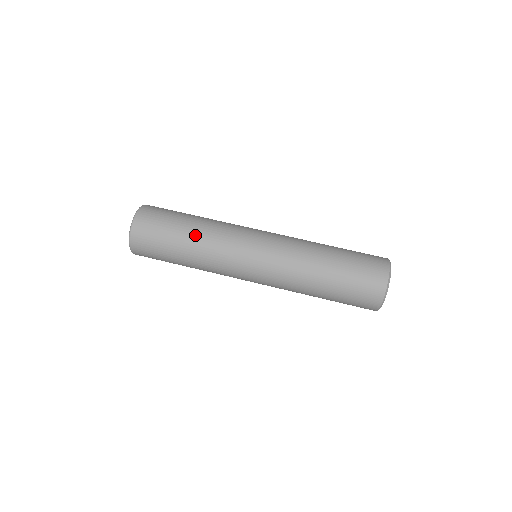
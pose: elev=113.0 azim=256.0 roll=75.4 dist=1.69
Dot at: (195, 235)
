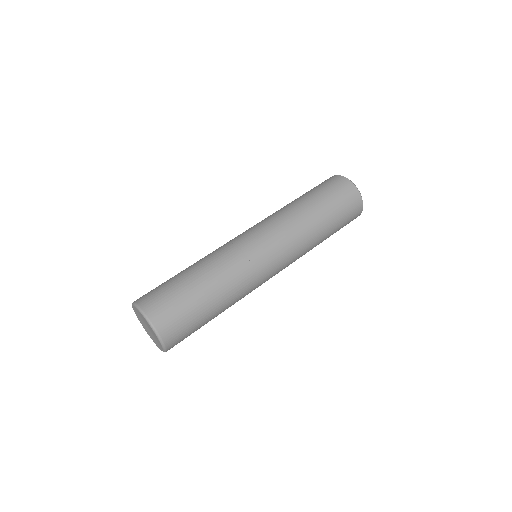
Dot at: (210, 278)
